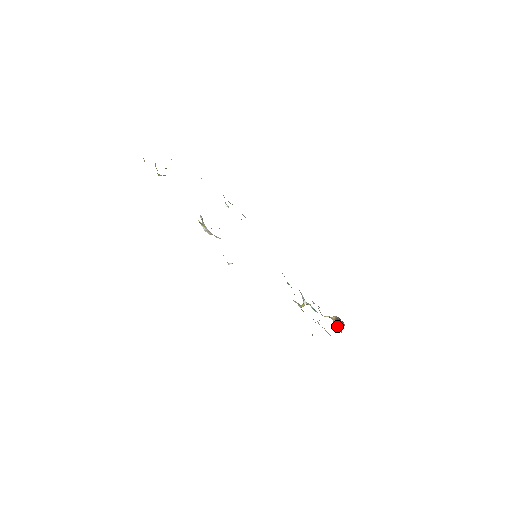
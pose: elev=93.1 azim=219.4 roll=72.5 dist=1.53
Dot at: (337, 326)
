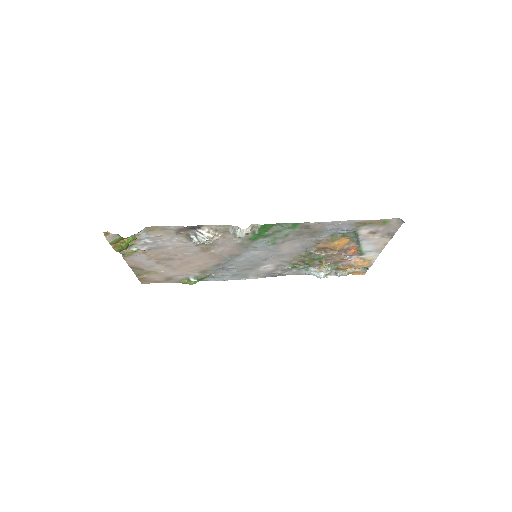
Dot at: (359, 271)
